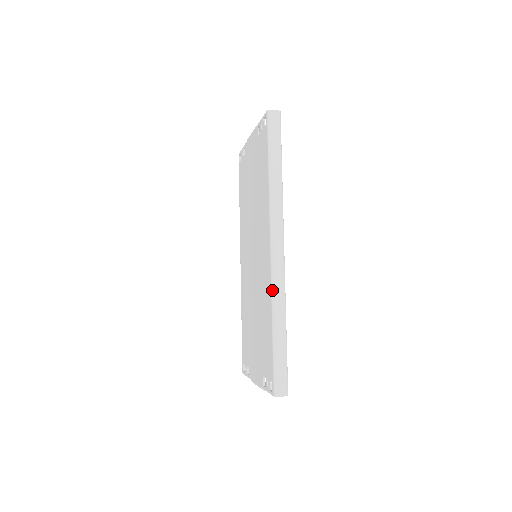
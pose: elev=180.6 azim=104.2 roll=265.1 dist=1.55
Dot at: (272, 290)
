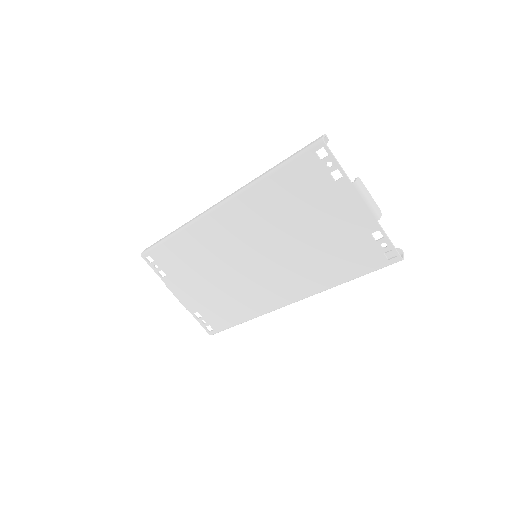
Dot at: occluded
